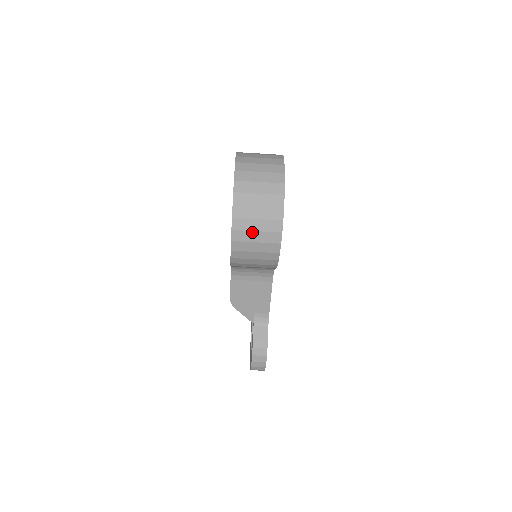
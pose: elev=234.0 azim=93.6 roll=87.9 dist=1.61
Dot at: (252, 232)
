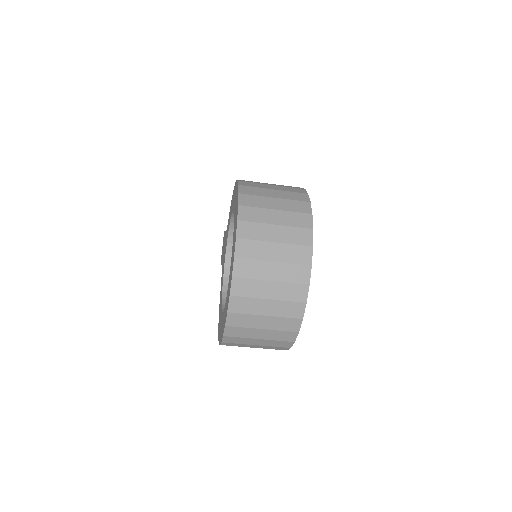
Dot at: occluded
